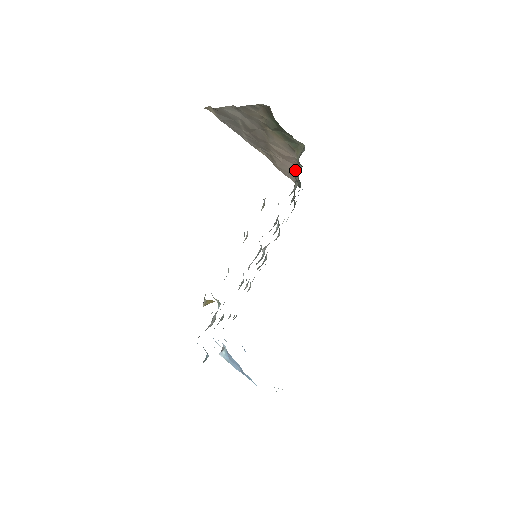
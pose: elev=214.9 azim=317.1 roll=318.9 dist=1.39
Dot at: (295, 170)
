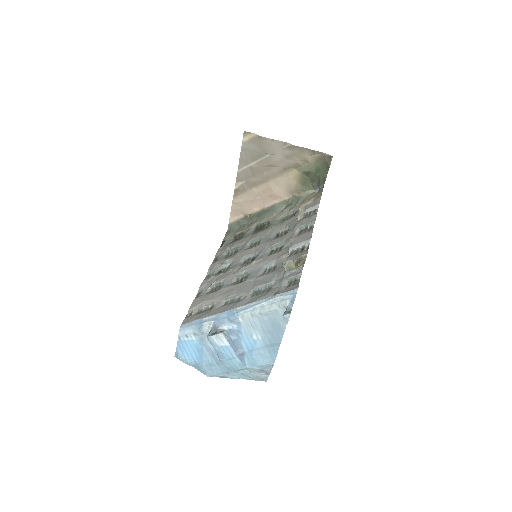
Dot at: (256, 209)
